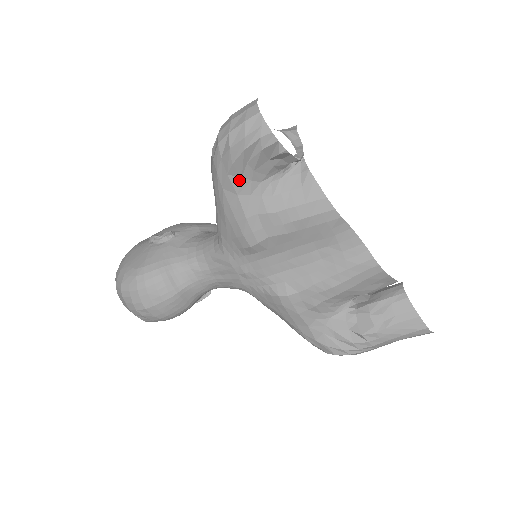
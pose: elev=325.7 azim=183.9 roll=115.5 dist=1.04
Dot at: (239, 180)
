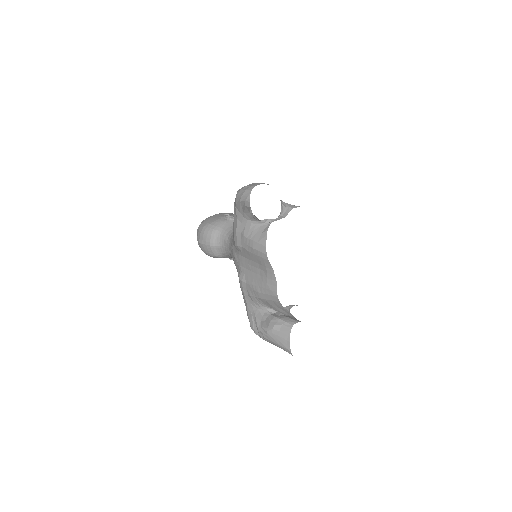
Dot at: (239, 213)
